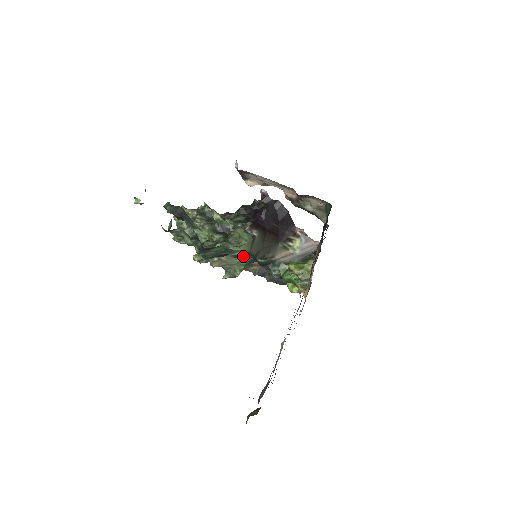
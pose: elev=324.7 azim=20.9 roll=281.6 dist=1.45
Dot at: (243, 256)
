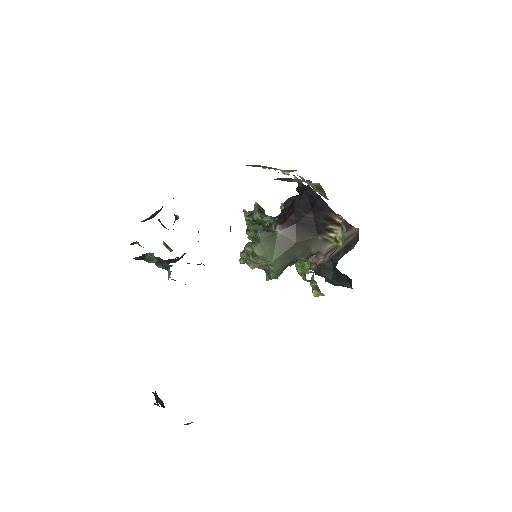
Dot at: (161, 262)
